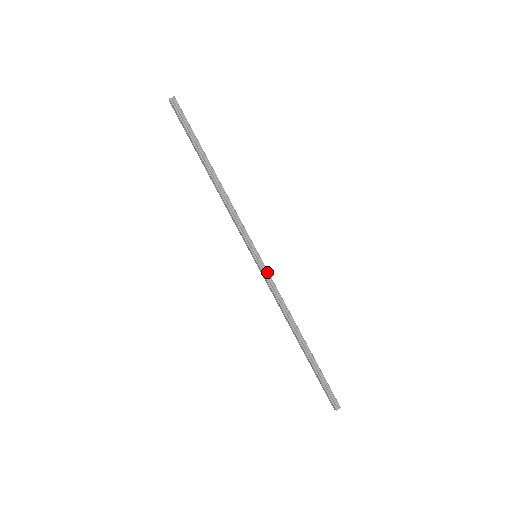
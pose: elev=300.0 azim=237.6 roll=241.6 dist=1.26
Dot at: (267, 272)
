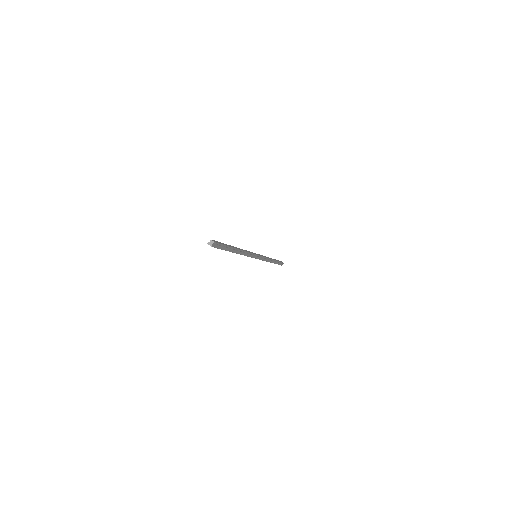
Dot at: (262, 257)
